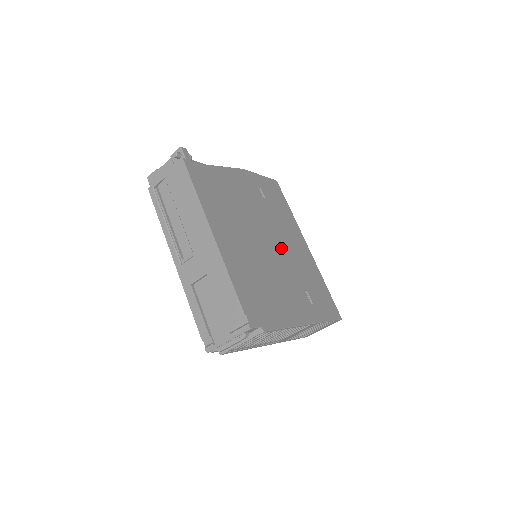
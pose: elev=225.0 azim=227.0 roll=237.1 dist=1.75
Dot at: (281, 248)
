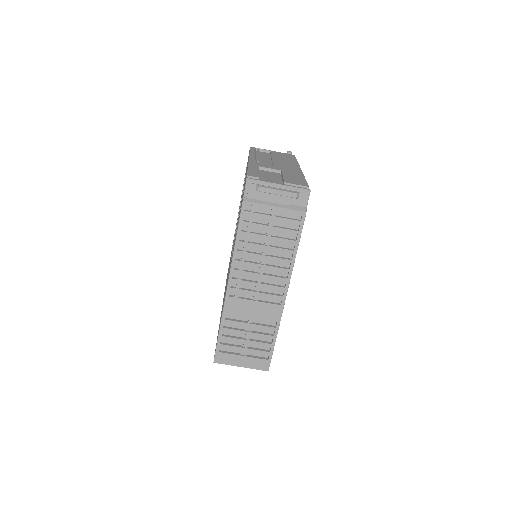
Dot at: occluded
